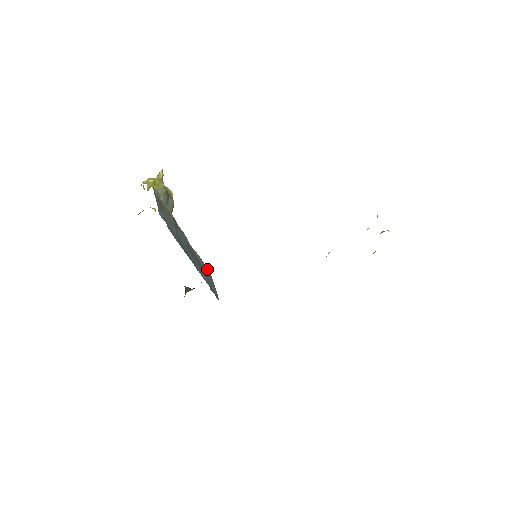
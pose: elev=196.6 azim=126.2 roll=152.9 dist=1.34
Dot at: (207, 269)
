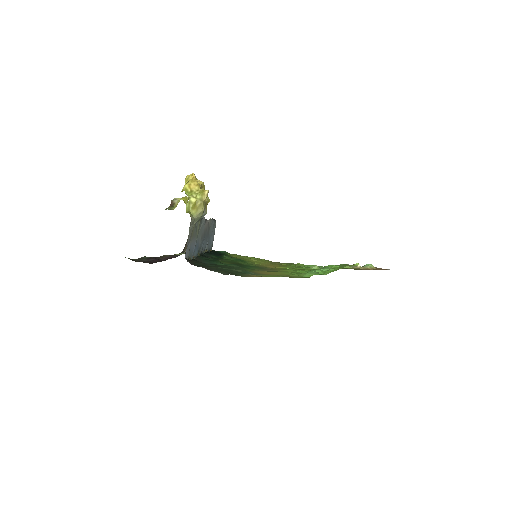
Dot at: (215, 220)
